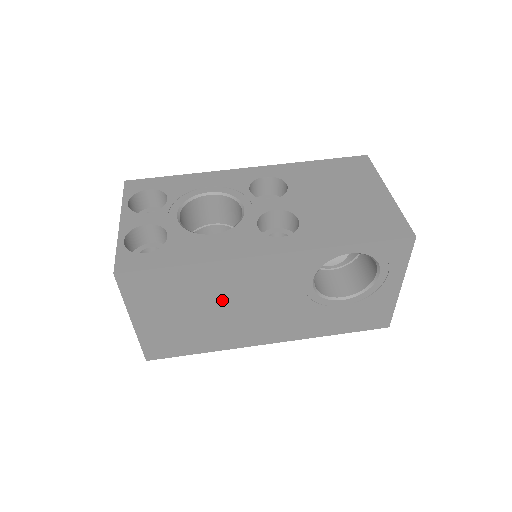
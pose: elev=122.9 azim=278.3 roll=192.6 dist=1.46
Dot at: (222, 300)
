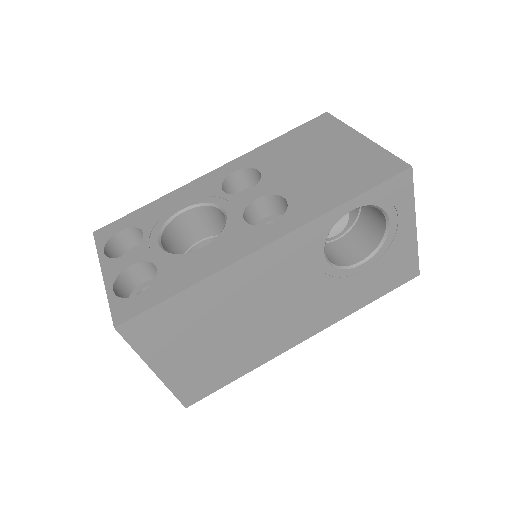
Dot at: (239, 312)
